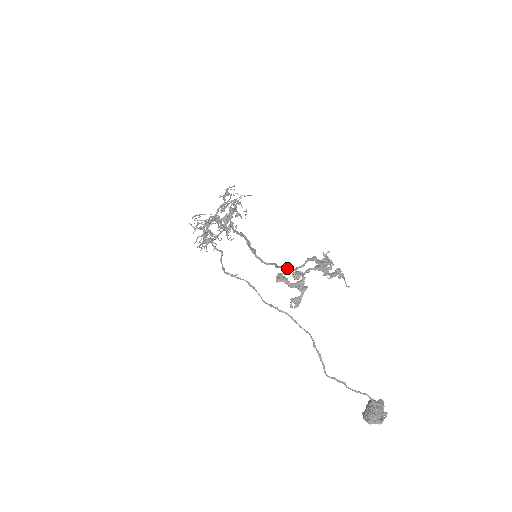
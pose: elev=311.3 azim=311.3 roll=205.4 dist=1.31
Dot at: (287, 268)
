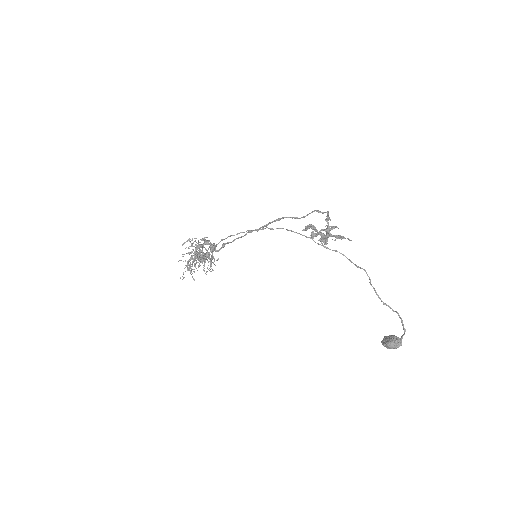
Dot at: (319, 211)
